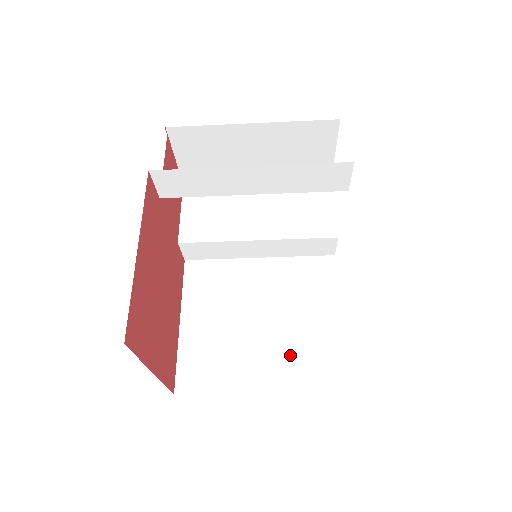
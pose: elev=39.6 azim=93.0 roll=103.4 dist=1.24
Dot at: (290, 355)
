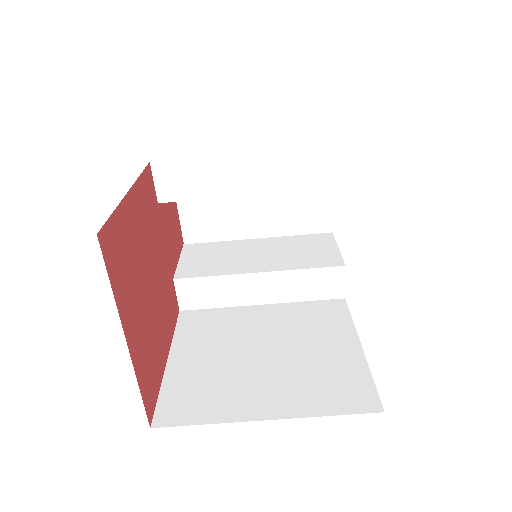
Dot at: (302, 381)
